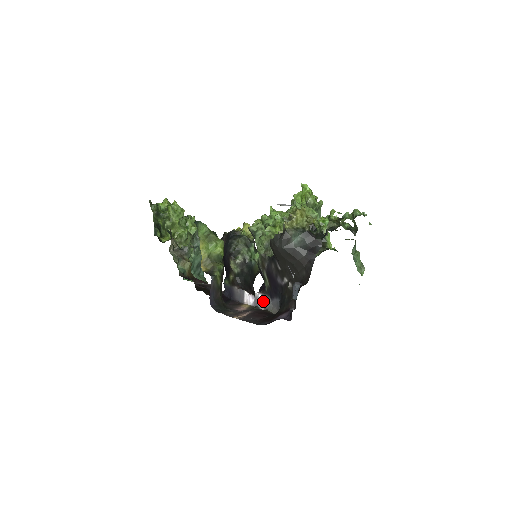
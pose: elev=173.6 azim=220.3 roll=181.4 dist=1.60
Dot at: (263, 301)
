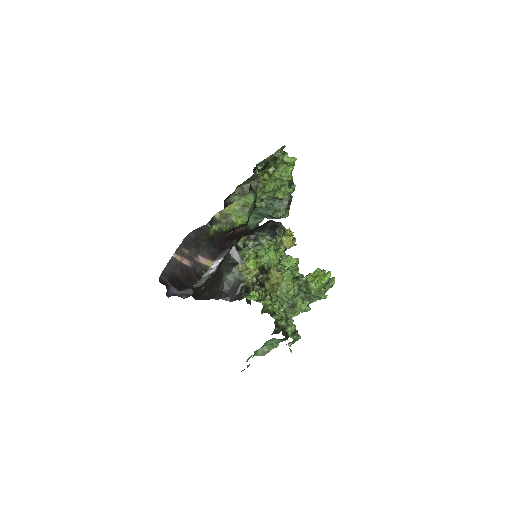
Dot at: (208, 274)
